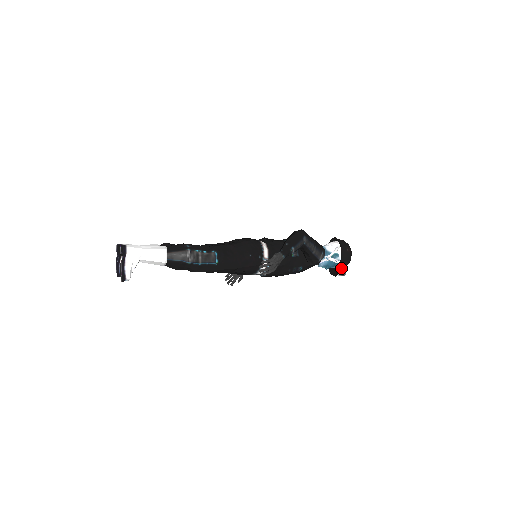
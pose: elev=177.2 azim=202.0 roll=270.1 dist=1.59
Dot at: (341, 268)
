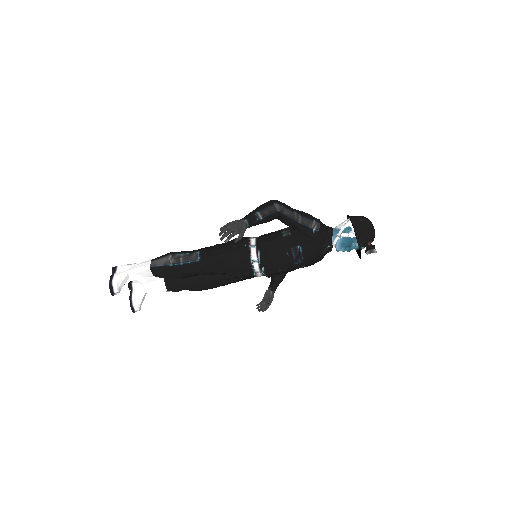
Dot at: (368, 246)
